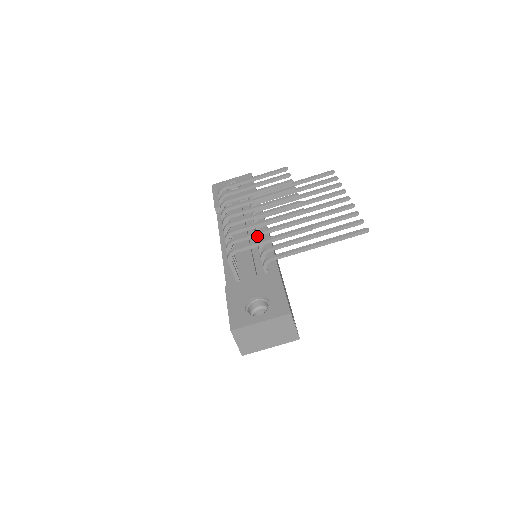
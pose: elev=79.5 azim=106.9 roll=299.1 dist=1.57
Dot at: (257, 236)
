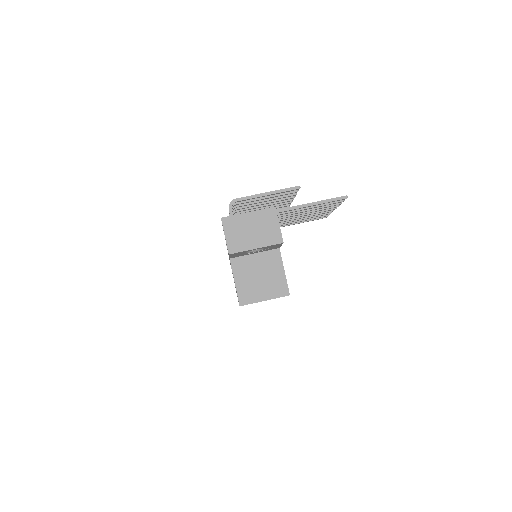
Dot at: (255, 200)
